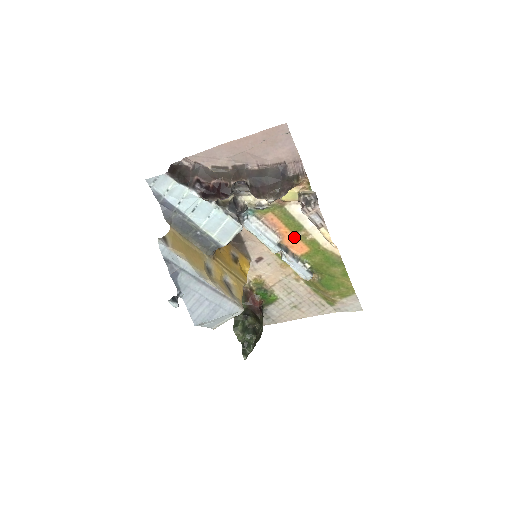
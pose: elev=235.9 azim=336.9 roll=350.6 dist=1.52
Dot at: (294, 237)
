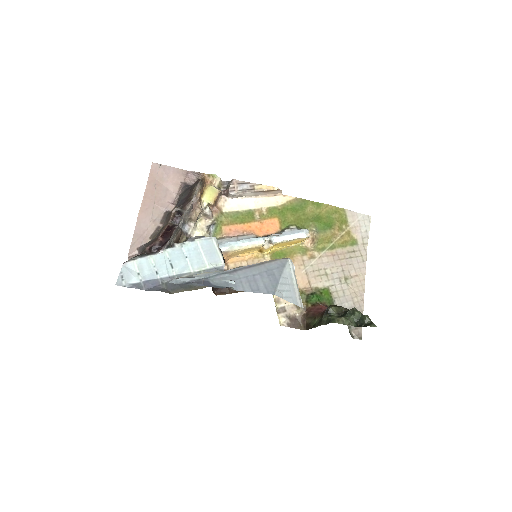
Dot at: (258, 224)
